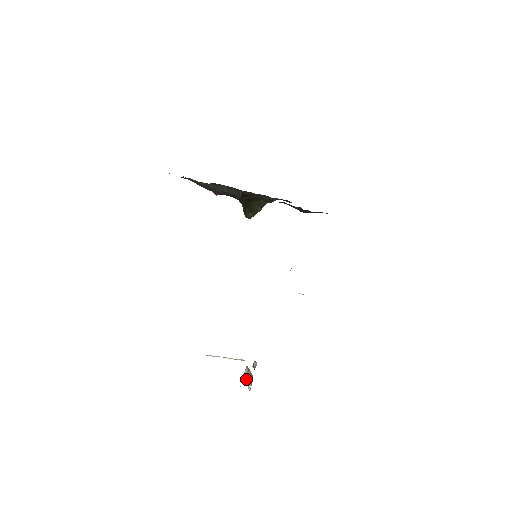
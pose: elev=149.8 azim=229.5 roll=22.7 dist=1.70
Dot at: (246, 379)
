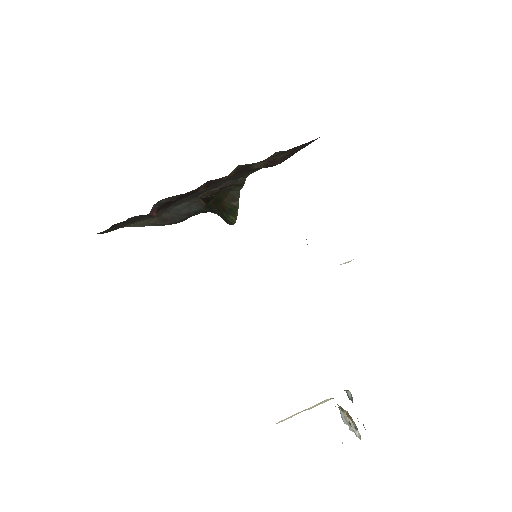
Dot at: occluded
